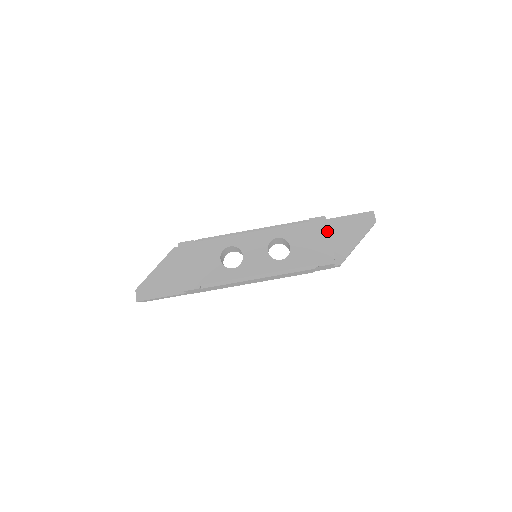
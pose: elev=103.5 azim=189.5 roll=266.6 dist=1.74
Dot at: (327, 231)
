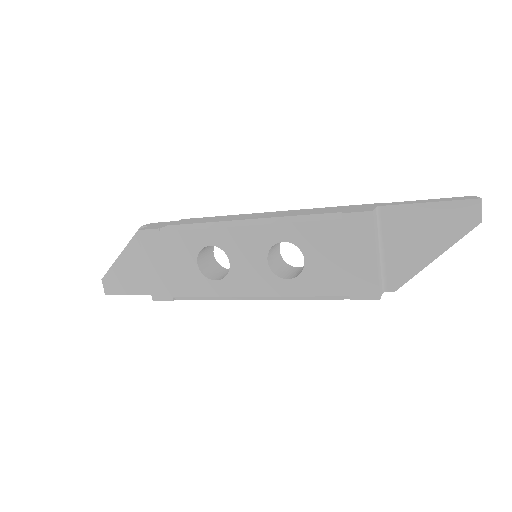
Dot at: (373, 241)
